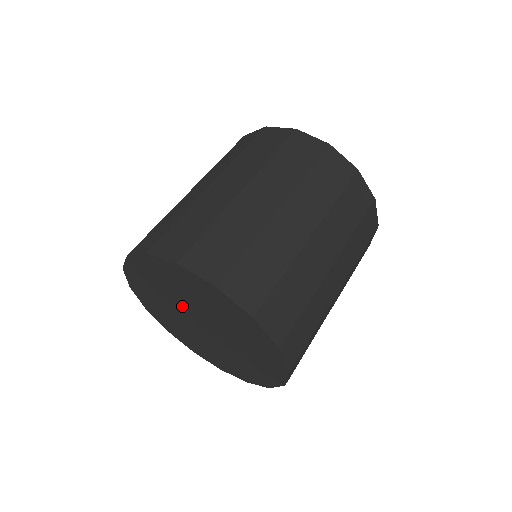
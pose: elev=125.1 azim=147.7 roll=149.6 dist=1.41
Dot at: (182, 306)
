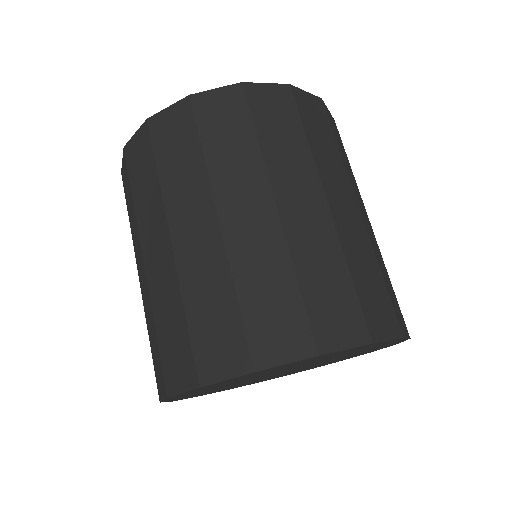
Dot at: occluded
